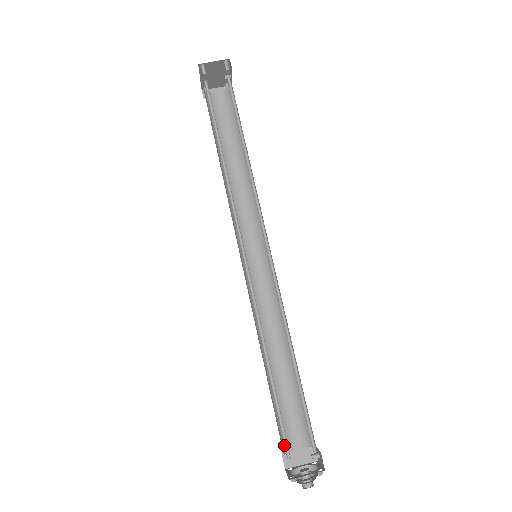
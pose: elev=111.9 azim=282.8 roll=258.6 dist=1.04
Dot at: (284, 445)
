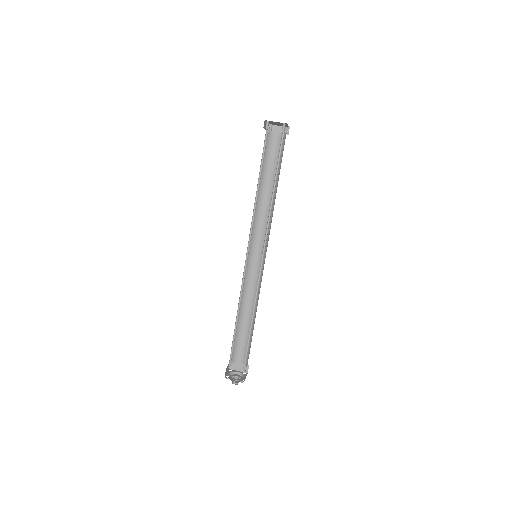
Dot at: (229, 361)
